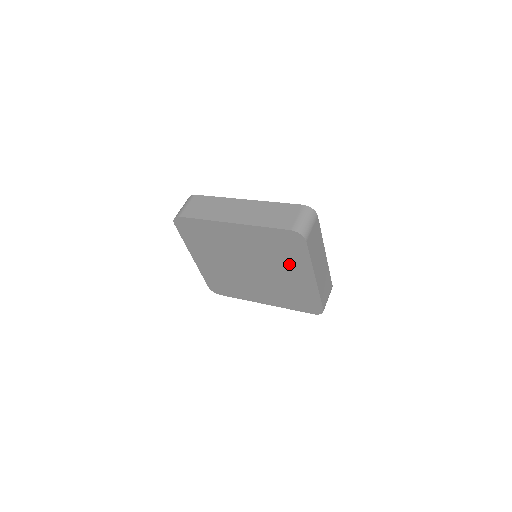
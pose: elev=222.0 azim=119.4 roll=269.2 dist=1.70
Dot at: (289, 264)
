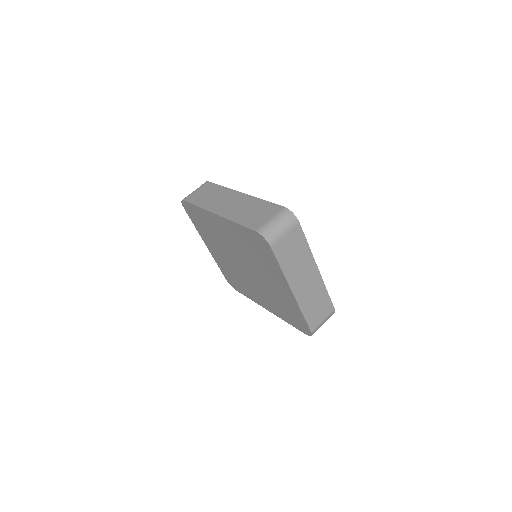
Dot at: (268, 270)
